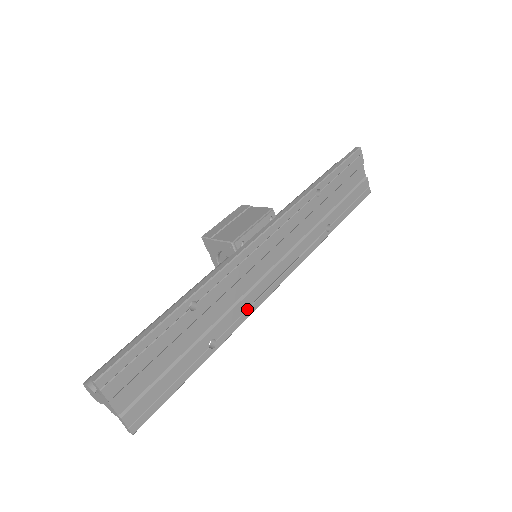
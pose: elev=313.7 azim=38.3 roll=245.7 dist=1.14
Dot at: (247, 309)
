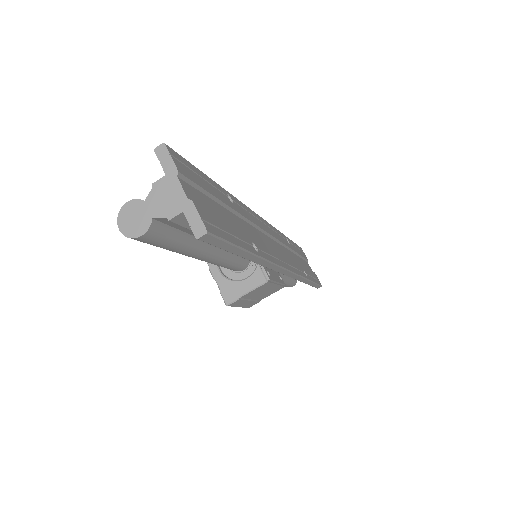
Dot at: (272, 257)
